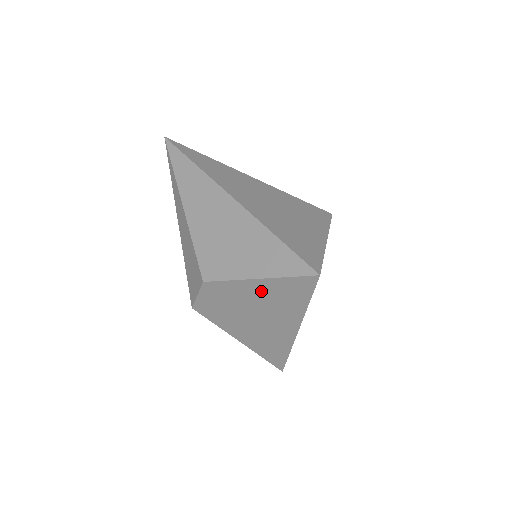
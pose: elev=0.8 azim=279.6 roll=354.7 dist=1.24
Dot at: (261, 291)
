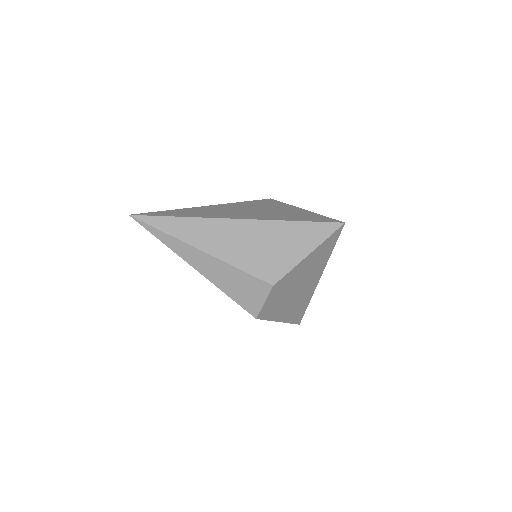
Dot at: (309, 263)
